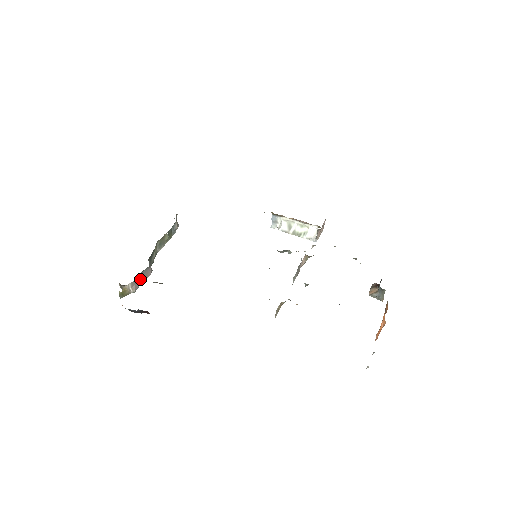
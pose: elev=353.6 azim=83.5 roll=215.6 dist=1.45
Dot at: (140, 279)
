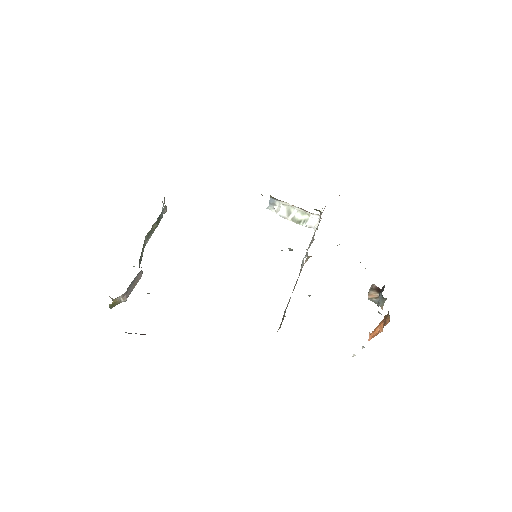
Dot at: (131, 287)
